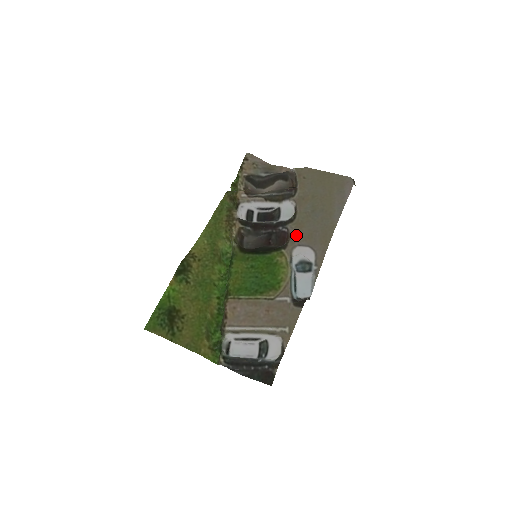
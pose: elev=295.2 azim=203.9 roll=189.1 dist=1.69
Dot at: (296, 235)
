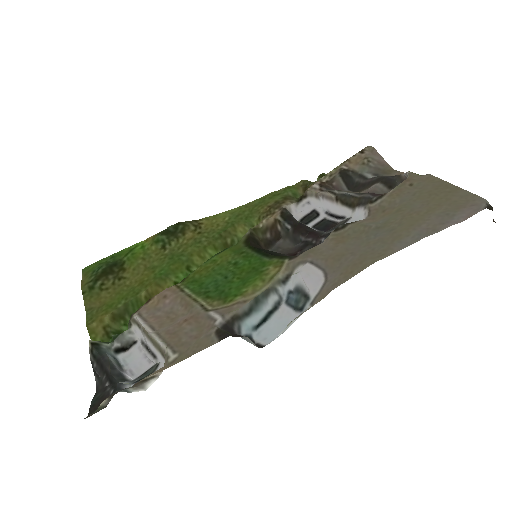
Dot at: (322, 248)
